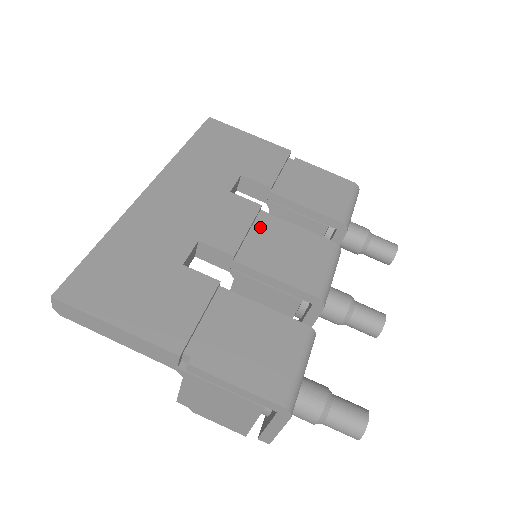
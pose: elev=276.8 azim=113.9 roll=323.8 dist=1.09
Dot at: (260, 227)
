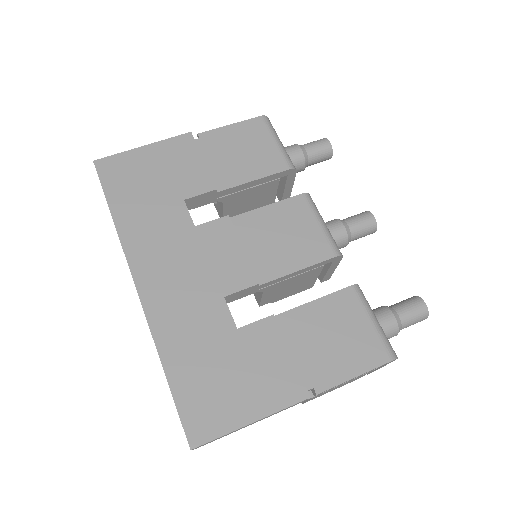
Dot at: (245, 235)
